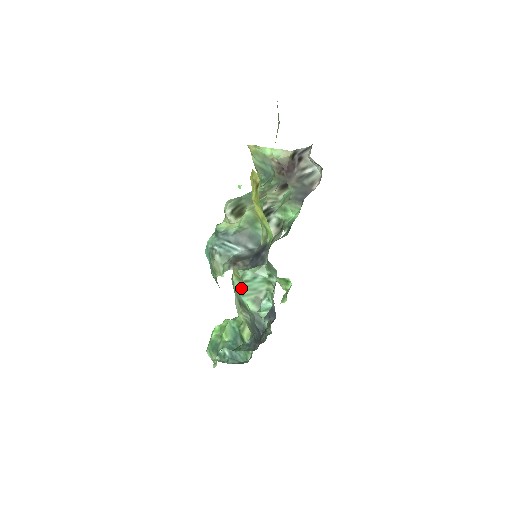
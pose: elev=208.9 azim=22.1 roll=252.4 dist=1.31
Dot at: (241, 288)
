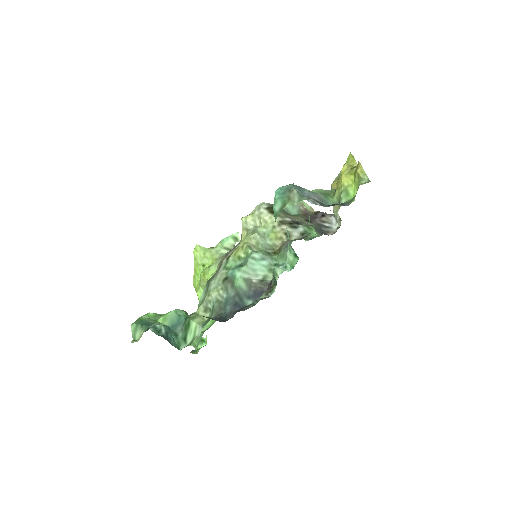
Dot at: (238, 266)
